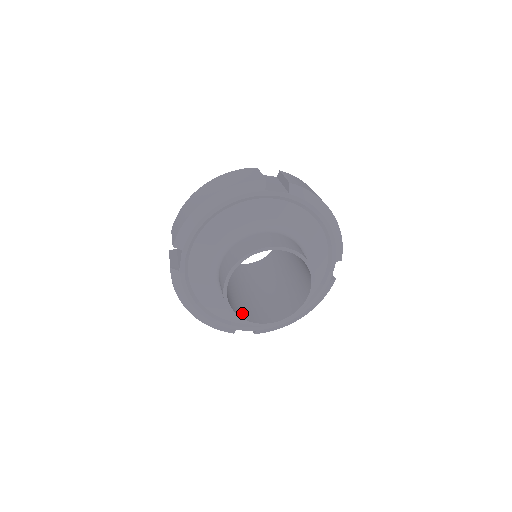
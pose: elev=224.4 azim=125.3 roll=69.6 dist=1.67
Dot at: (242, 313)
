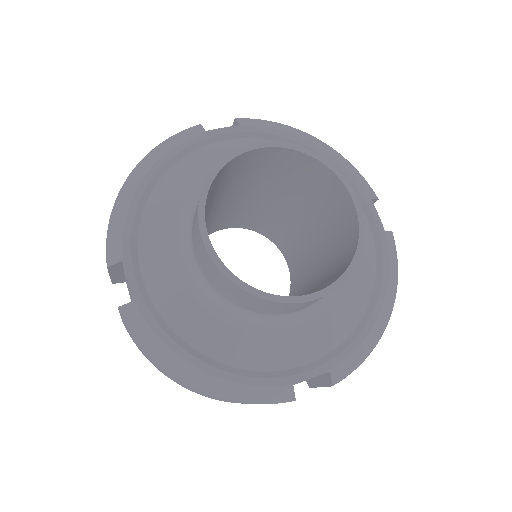
Dot at: occluded
